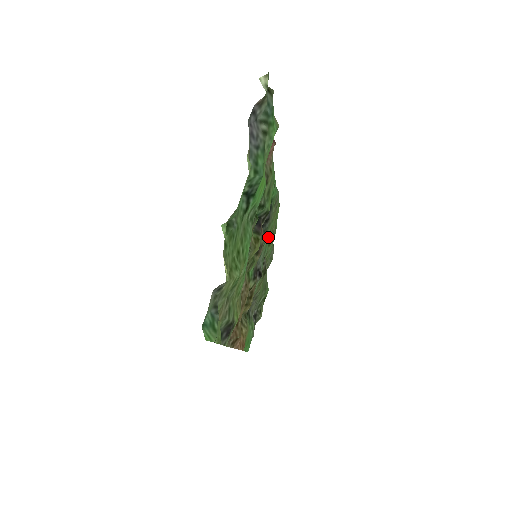
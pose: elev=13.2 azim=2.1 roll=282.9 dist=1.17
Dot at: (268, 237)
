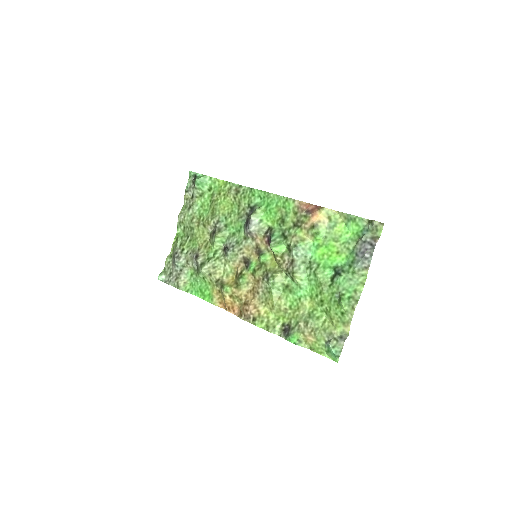
Dot at: (226, 216)
